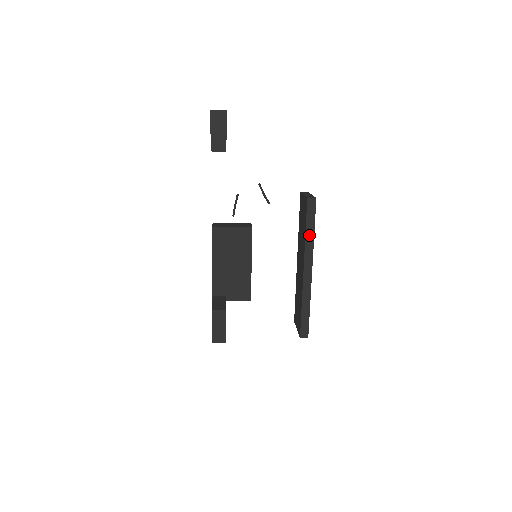
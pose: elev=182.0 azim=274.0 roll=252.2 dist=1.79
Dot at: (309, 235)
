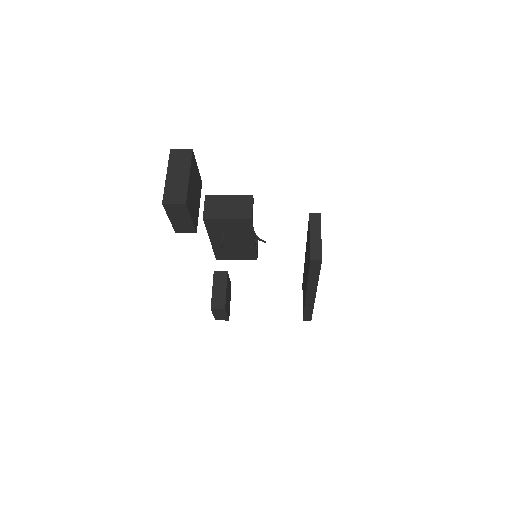
Dot at: (312, 279)
